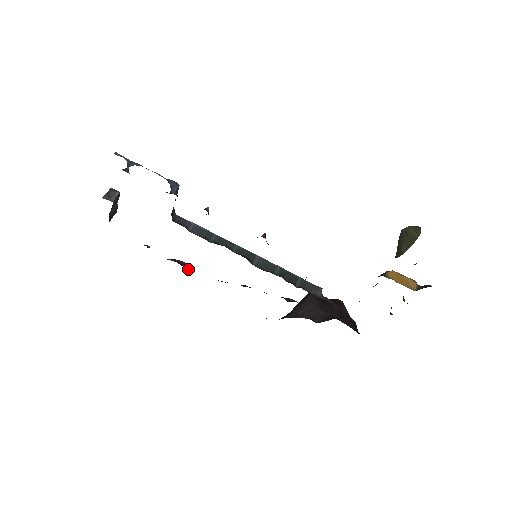
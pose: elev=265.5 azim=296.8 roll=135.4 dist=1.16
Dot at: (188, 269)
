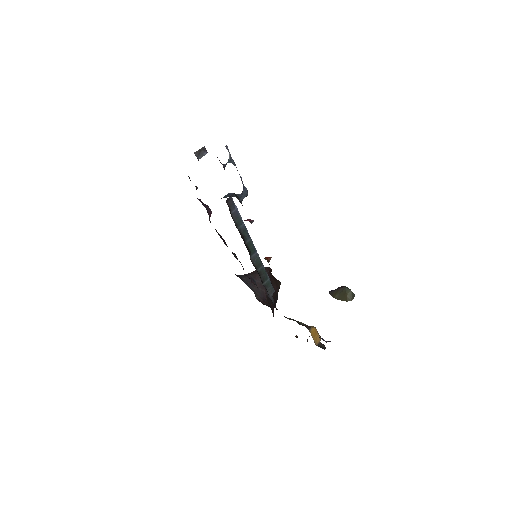
Dot at: (210, 216)
